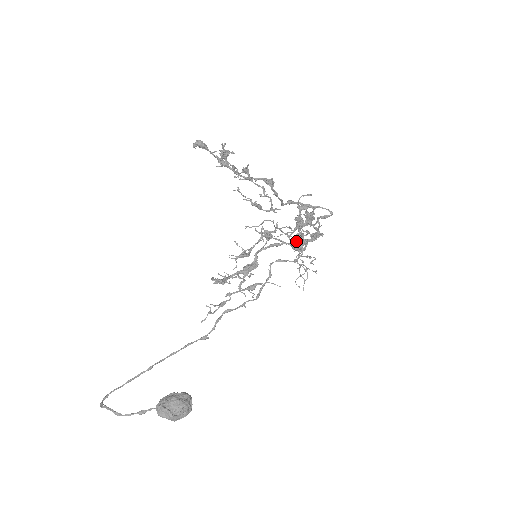
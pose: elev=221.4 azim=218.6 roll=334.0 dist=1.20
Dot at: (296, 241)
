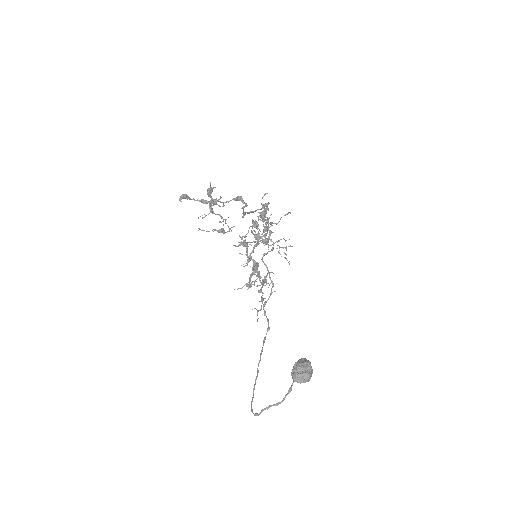
Dot at: occluded
